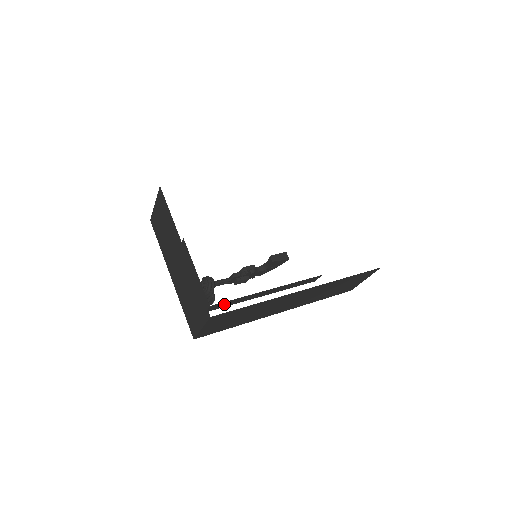
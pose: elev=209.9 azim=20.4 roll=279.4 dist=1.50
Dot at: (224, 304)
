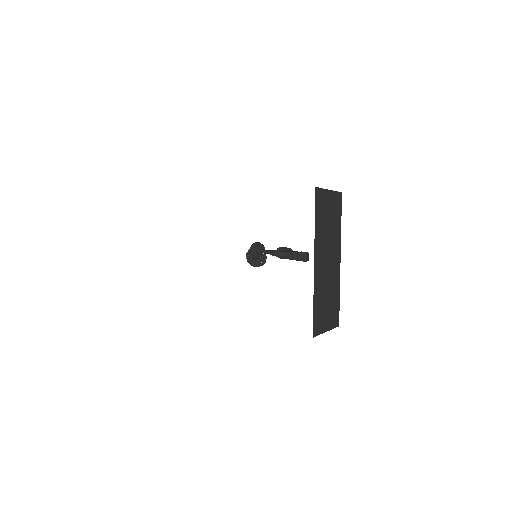
Dot at: occluded
